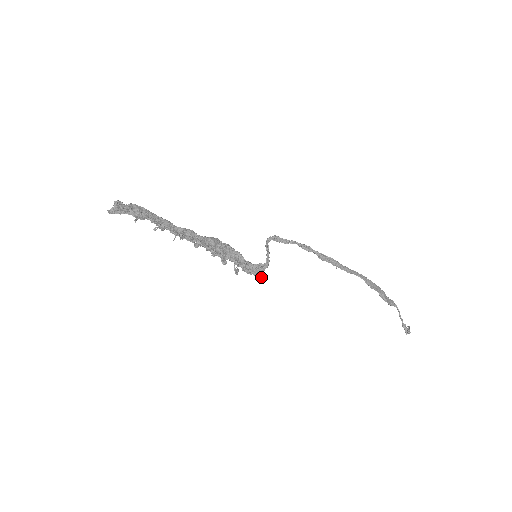
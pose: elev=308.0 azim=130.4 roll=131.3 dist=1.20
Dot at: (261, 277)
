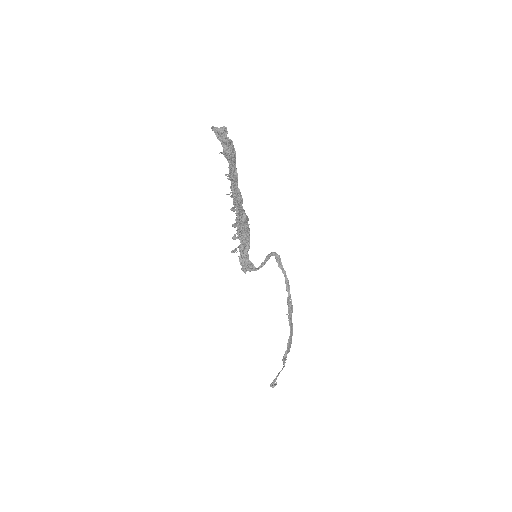
Dot at: occluded
